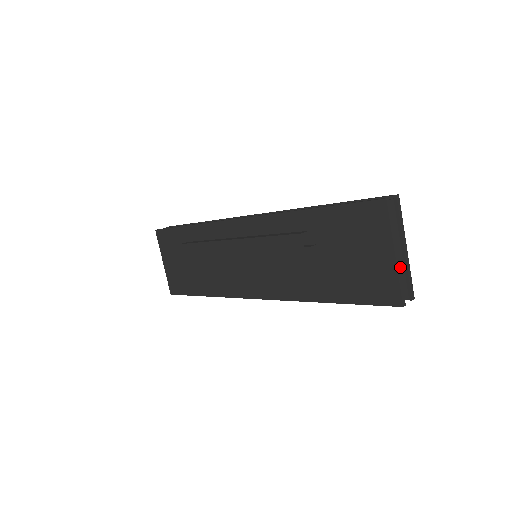
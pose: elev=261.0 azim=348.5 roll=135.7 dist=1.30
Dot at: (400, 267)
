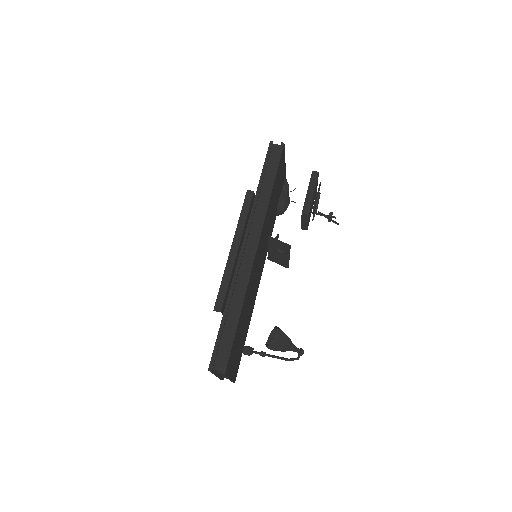
Dot at: occluded
